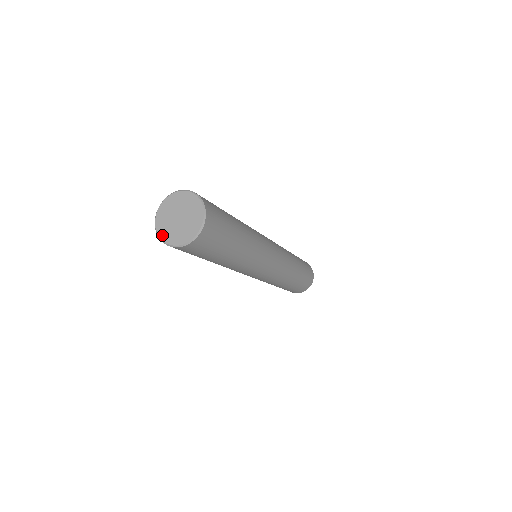
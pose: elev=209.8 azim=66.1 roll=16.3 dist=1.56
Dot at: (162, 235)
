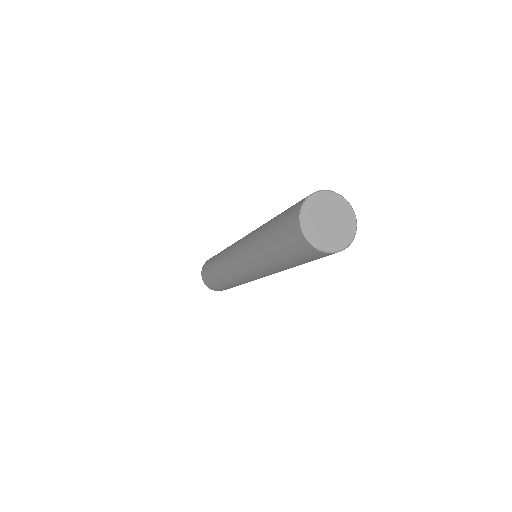
Dot at: (307, 228)
